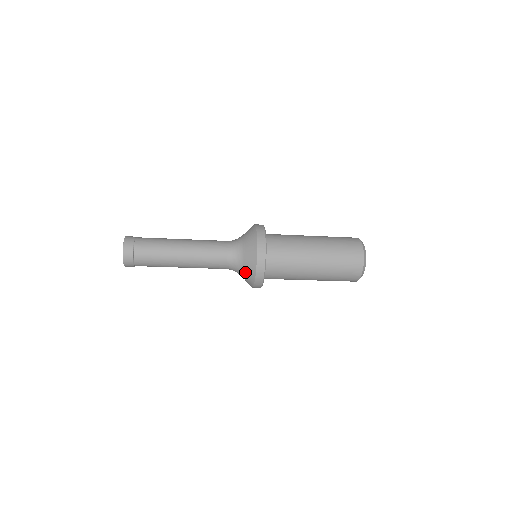
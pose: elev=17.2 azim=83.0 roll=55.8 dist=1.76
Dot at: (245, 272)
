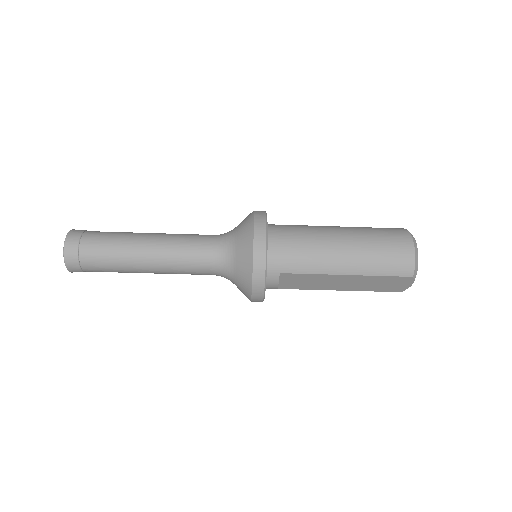
Dot at: (239, 242)
